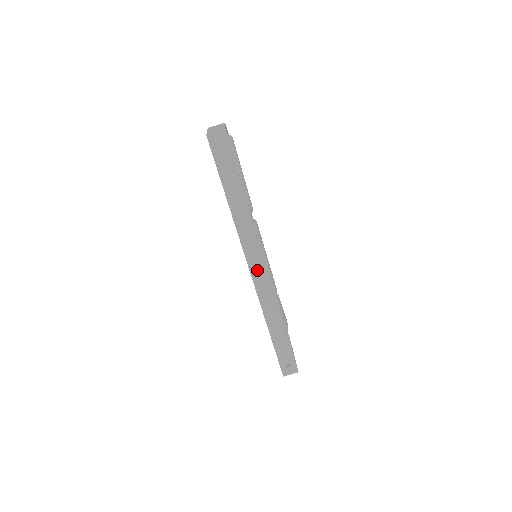
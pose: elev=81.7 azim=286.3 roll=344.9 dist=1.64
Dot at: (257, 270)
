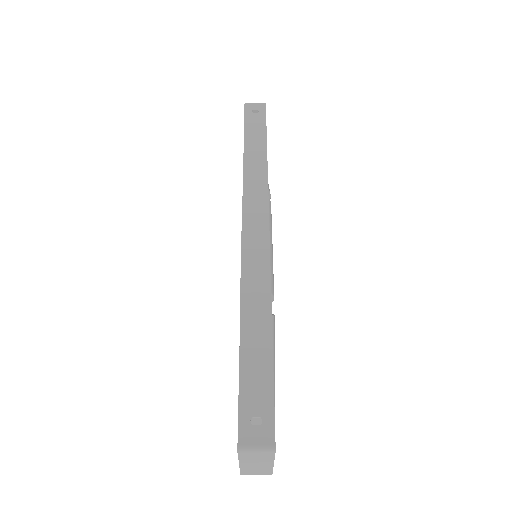
Dot at: (253, 228)
